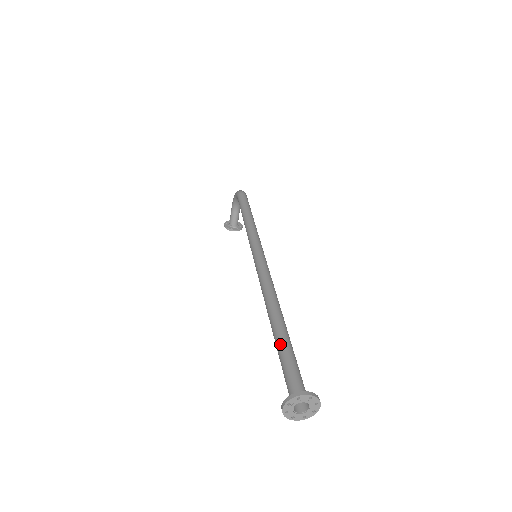
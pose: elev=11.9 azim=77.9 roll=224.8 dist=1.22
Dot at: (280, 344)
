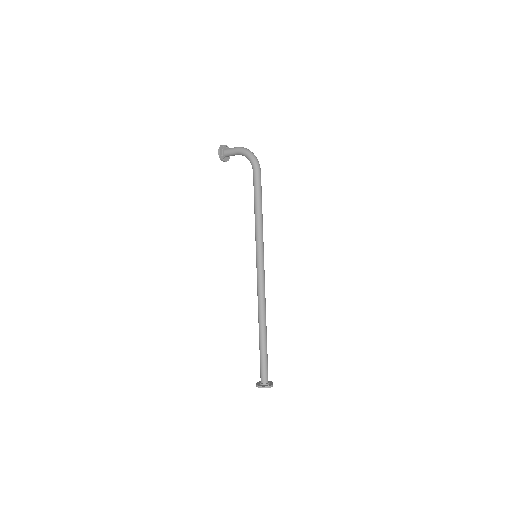
Dot at: (264, 350)
